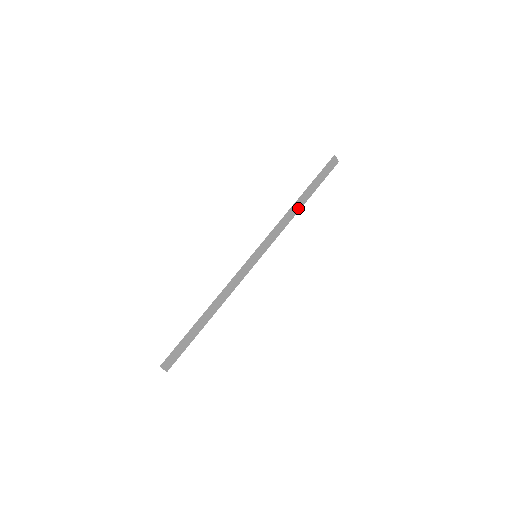
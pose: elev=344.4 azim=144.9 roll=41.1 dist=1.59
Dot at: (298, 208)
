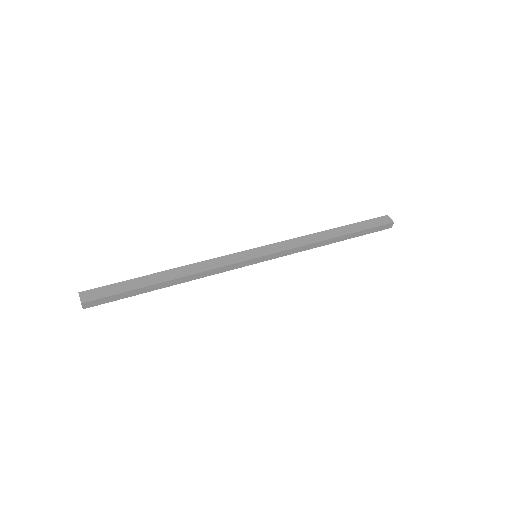
Dot at: (327, 237)
